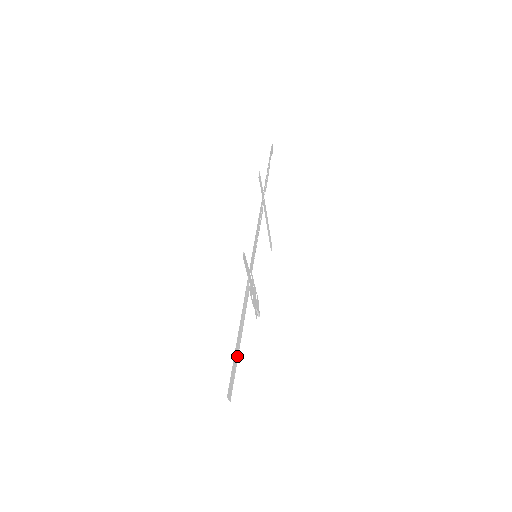
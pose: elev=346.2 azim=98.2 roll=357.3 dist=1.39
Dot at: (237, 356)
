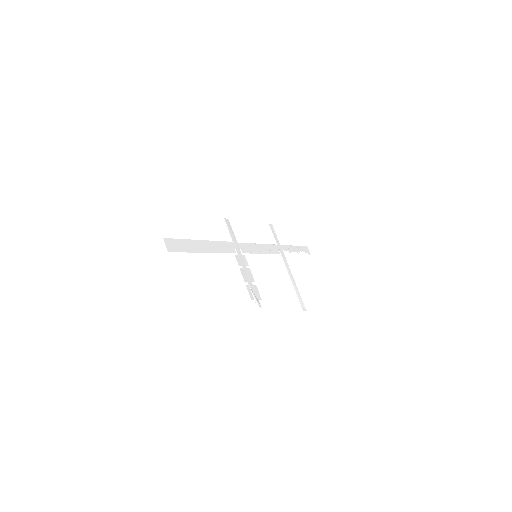
Dot at: (194, 250)
